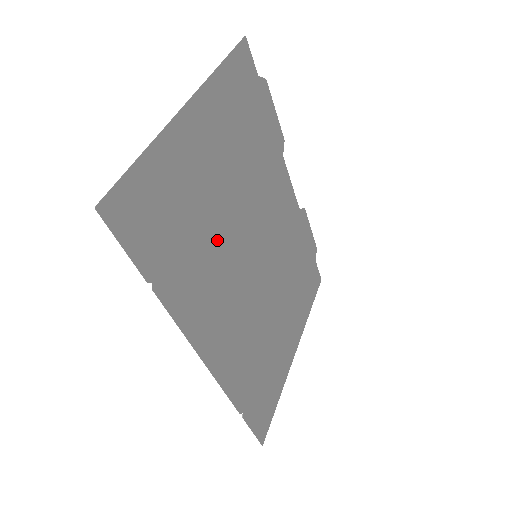
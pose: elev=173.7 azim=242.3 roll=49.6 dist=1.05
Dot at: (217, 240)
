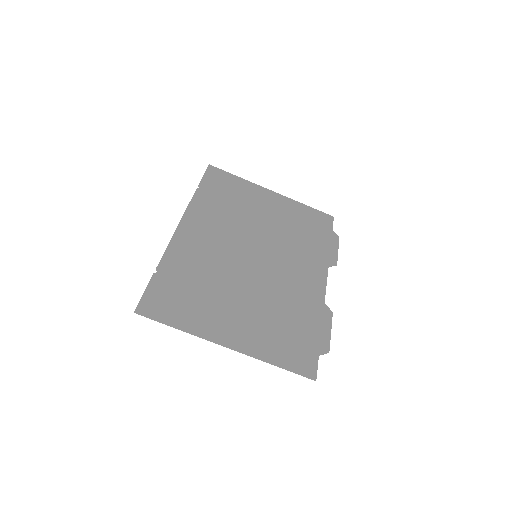
Dot at: (240, 220)
